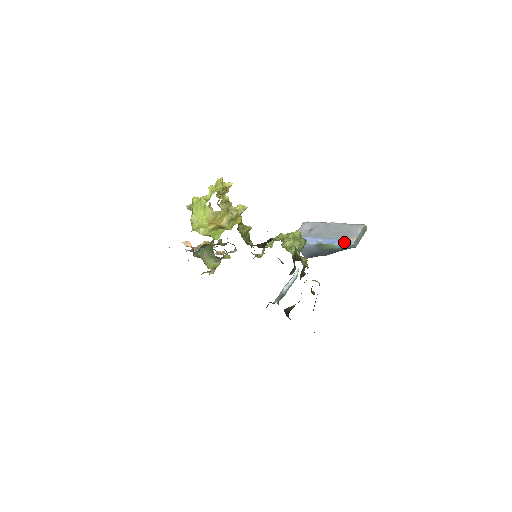
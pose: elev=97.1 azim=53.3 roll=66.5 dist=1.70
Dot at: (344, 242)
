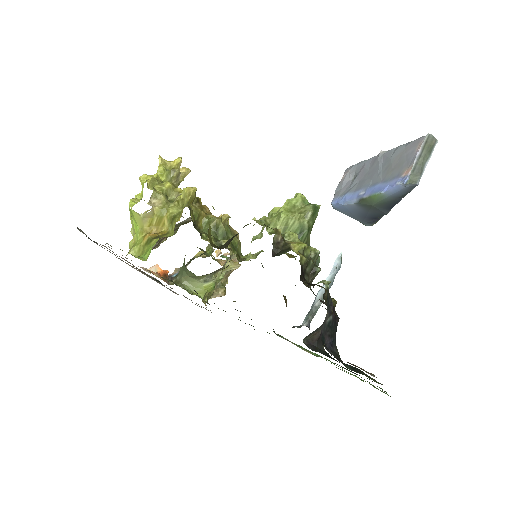
Dot at: (393, 183)
